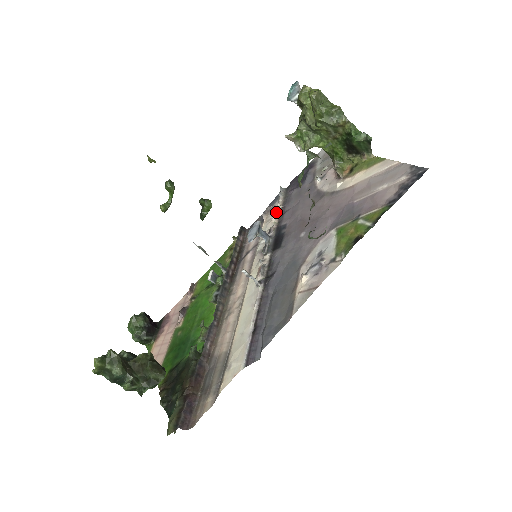
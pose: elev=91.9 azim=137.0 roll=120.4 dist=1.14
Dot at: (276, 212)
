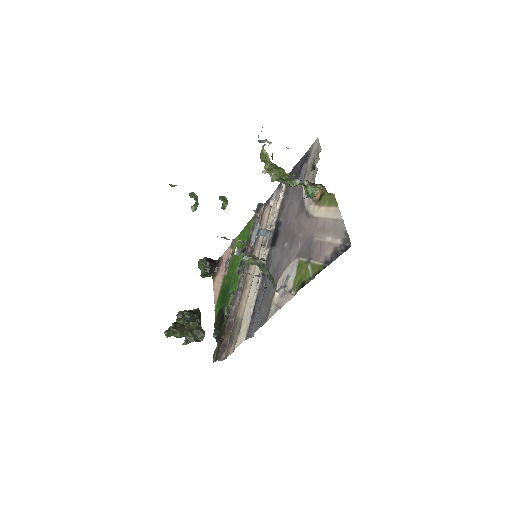
Dot at: (278, 204)
